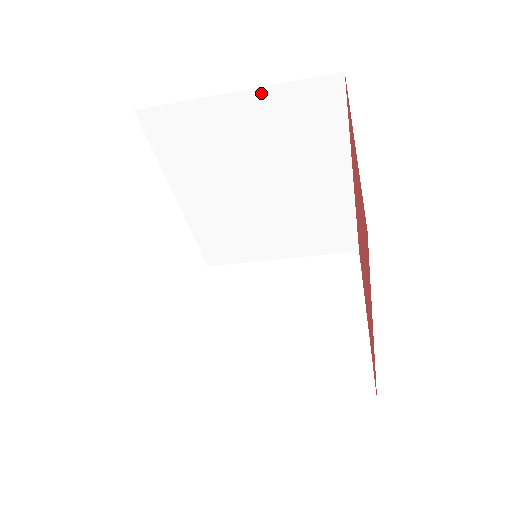
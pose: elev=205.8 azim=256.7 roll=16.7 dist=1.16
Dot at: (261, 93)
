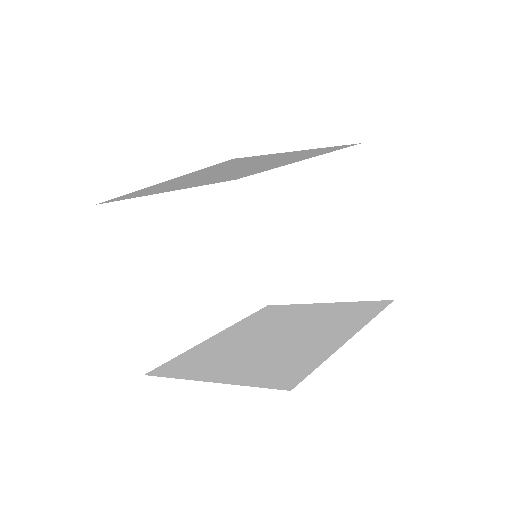
Dot at: (175, 179)
